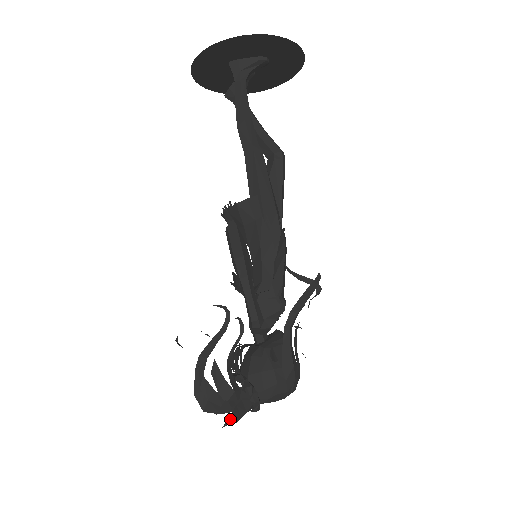
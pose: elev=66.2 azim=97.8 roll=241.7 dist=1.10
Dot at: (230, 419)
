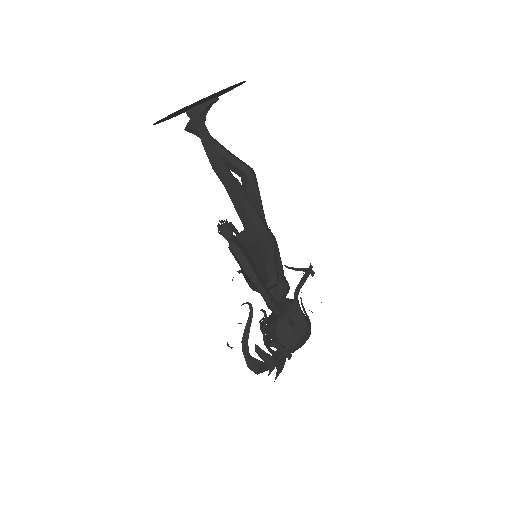
Dot at: (277, 374)
